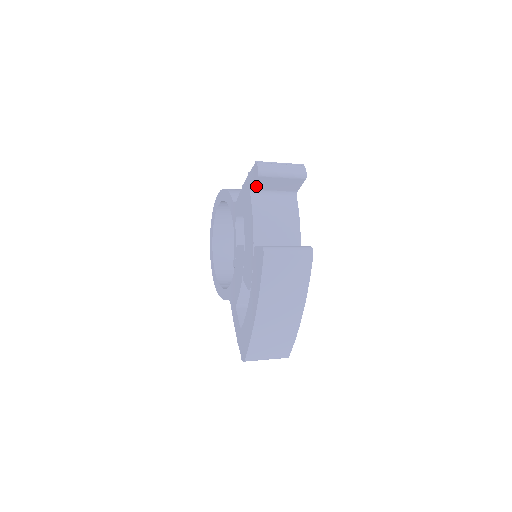
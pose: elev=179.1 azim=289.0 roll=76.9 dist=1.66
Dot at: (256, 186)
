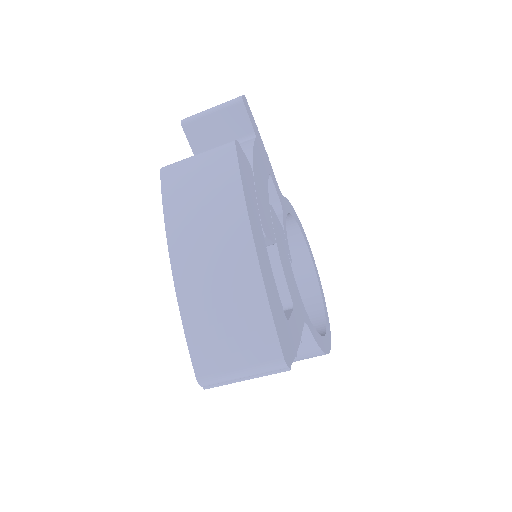
Dot at: (195, 146)
